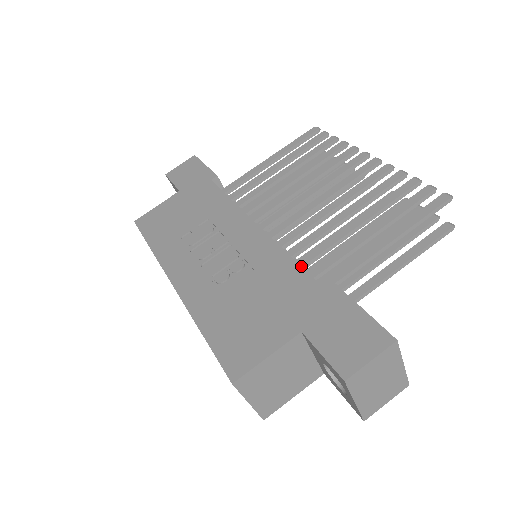
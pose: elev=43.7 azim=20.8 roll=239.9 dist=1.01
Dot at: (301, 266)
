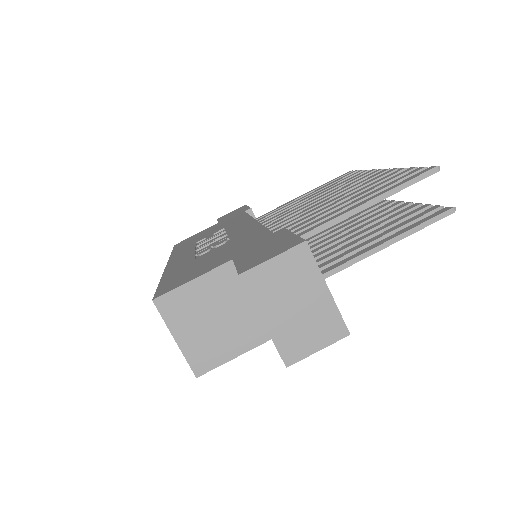
Dot at: occluded
